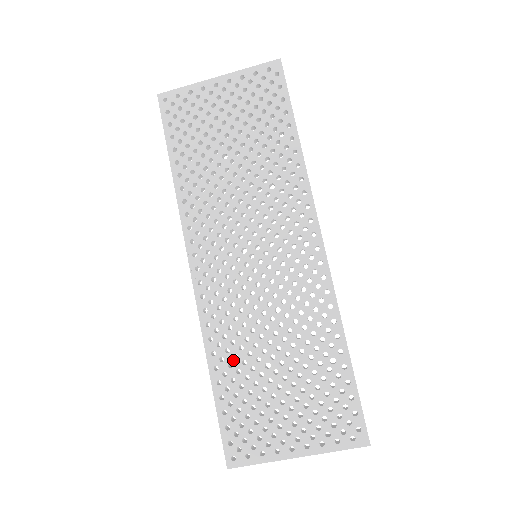
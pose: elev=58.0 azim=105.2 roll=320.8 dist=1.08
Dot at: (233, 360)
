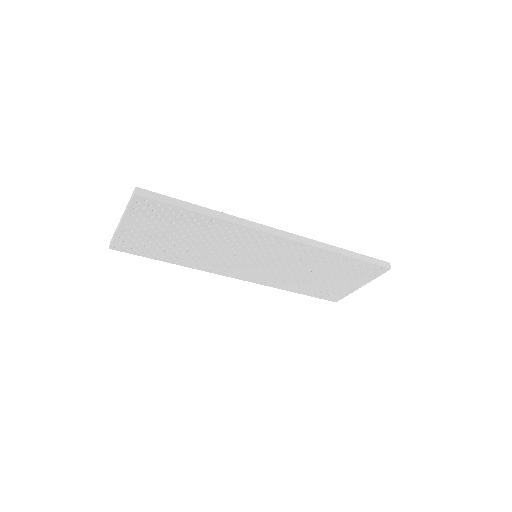
Dot at: (296, 285)
